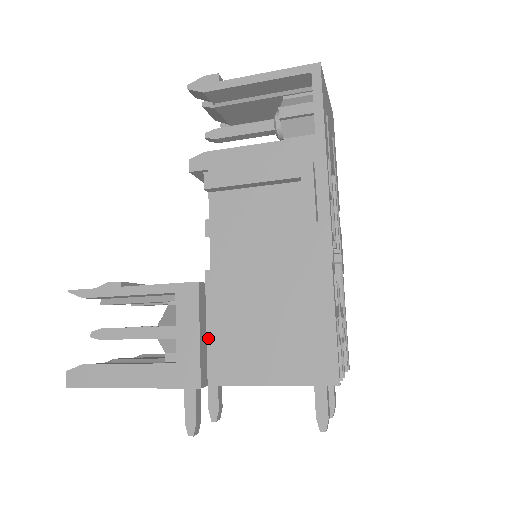
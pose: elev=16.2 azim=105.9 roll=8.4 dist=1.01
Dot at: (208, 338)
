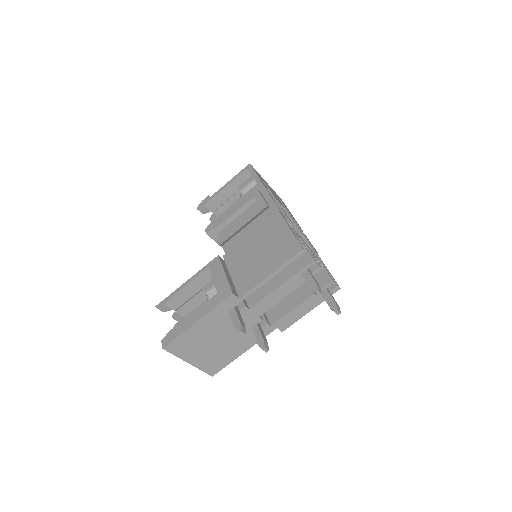
Dot at: (233, 279)
